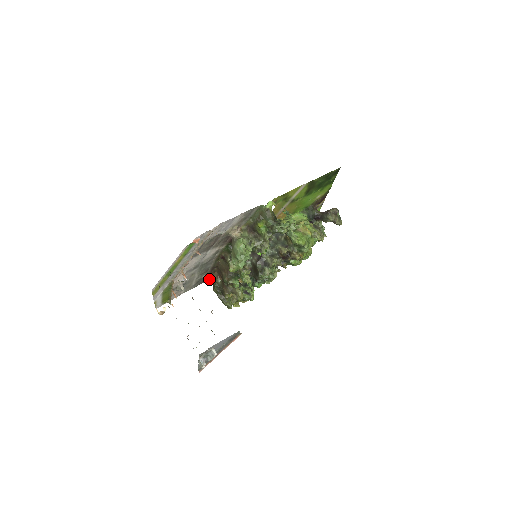
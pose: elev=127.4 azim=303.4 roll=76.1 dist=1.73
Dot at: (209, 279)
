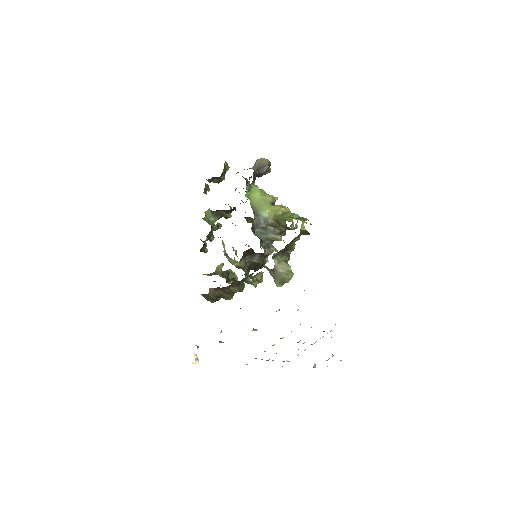
Dot at: occluded
